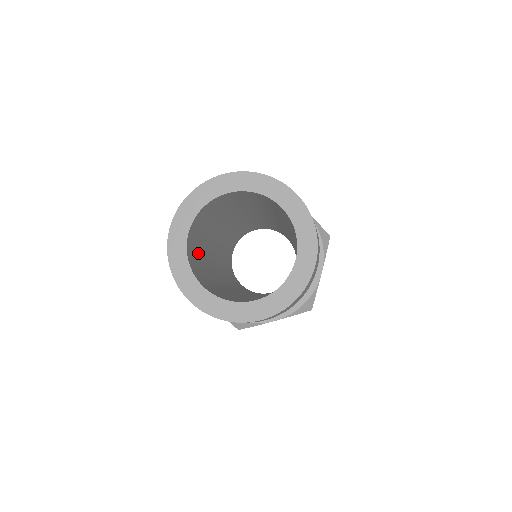
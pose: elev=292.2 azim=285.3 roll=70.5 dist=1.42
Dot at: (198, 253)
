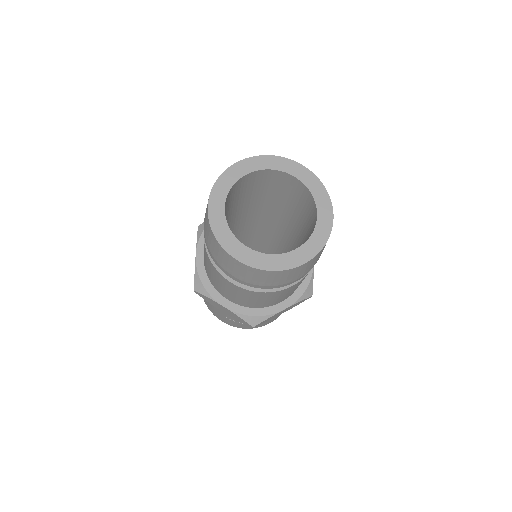
Dot at: (235, 200)
